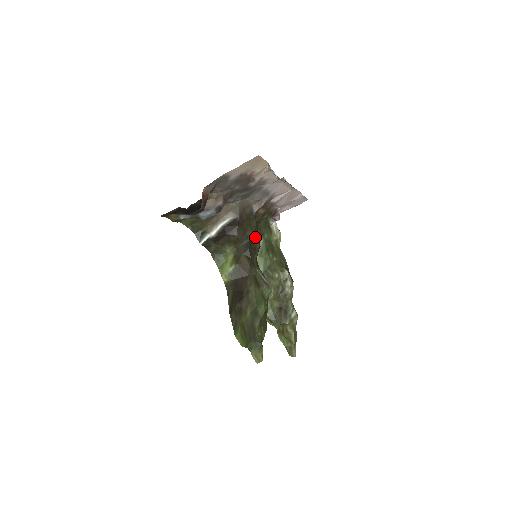
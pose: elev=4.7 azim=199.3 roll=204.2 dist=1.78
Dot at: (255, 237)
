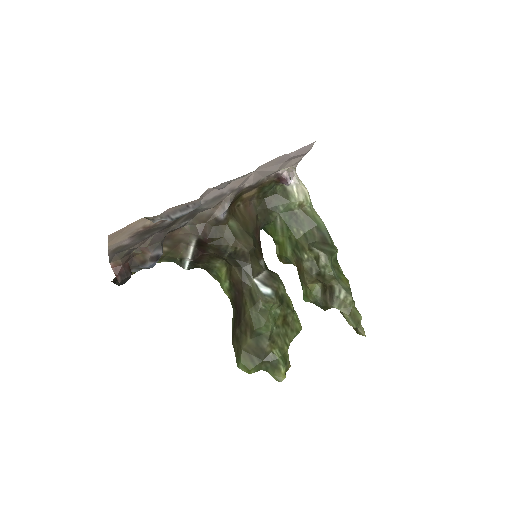
Dot at: (237, 244)
